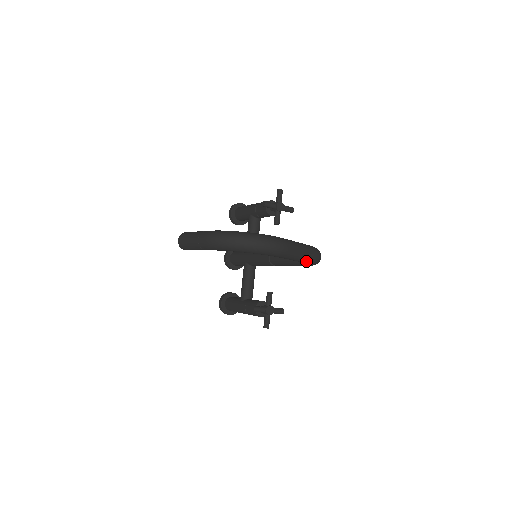
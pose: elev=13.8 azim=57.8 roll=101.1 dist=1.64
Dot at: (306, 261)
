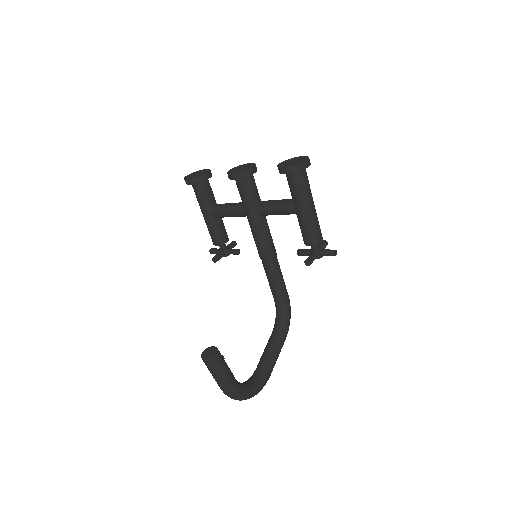
Dot at: occluded
